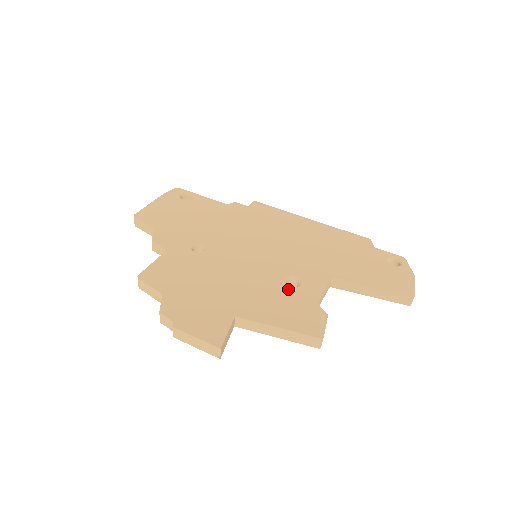
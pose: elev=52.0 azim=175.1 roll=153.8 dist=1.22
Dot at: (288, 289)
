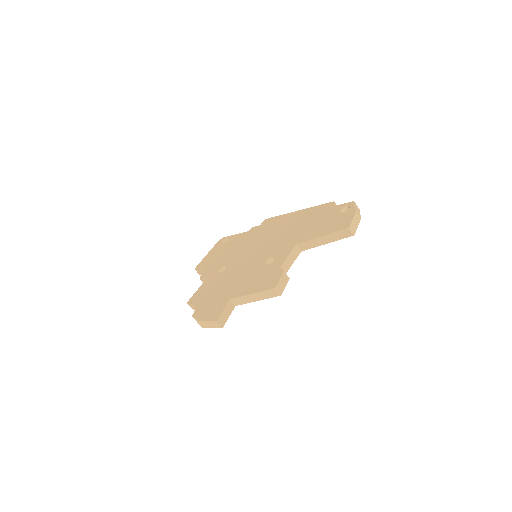
Dot at: (265, 267)
